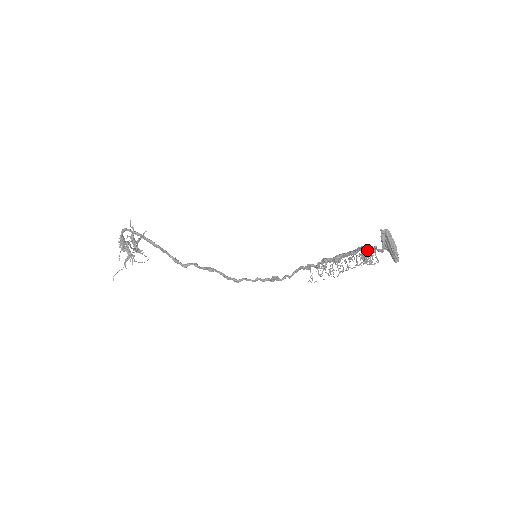
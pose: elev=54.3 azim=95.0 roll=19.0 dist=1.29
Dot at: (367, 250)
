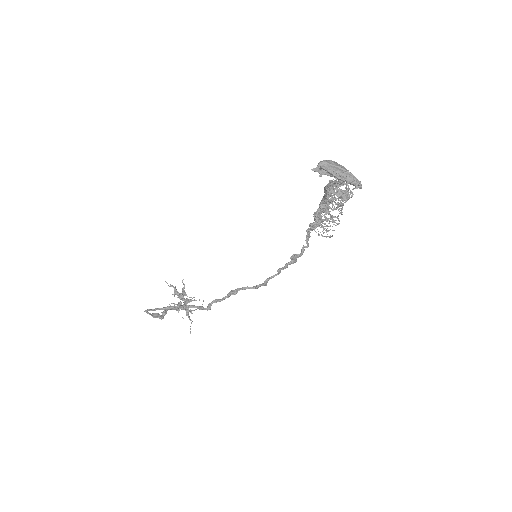
Dot at: (329, 190)
